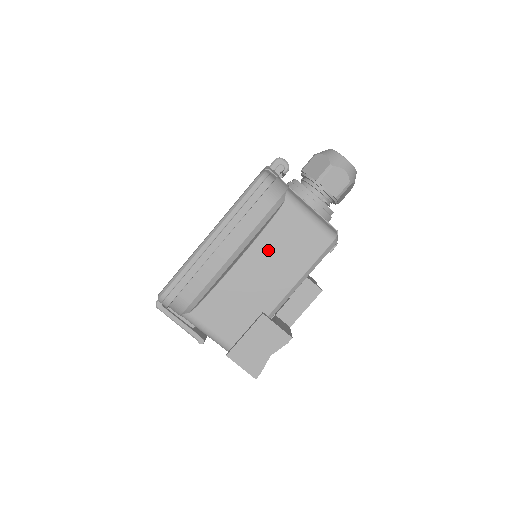
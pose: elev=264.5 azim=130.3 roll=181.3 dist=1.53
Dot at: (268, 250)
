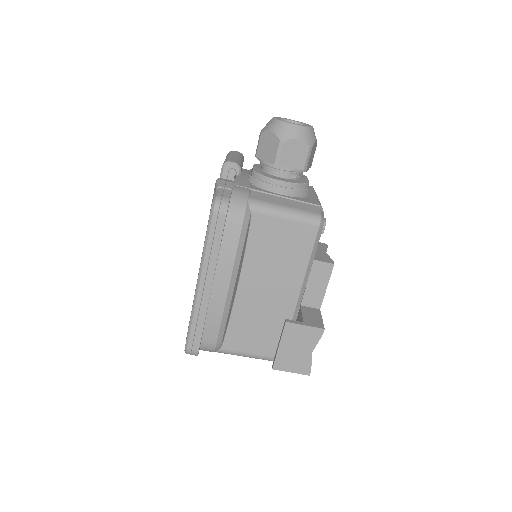
Dot at: (260, 264)
